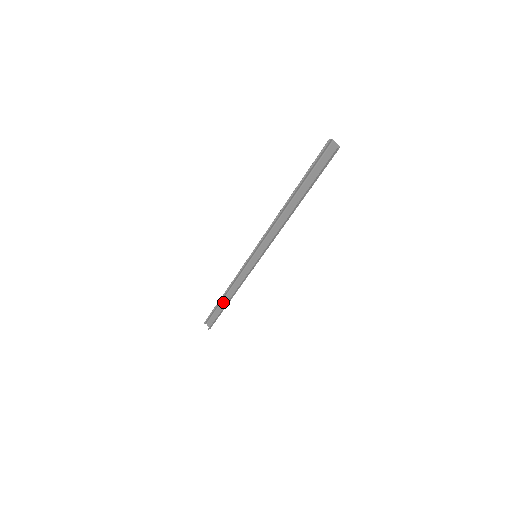
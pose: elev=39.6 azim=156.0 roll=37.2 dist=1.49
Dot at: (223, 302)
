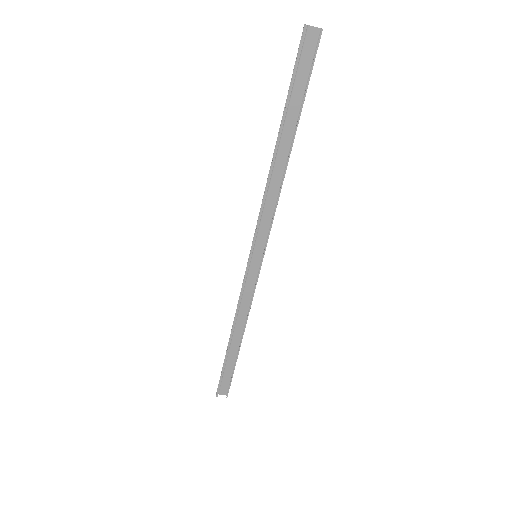
Dot at: (231, 349)
